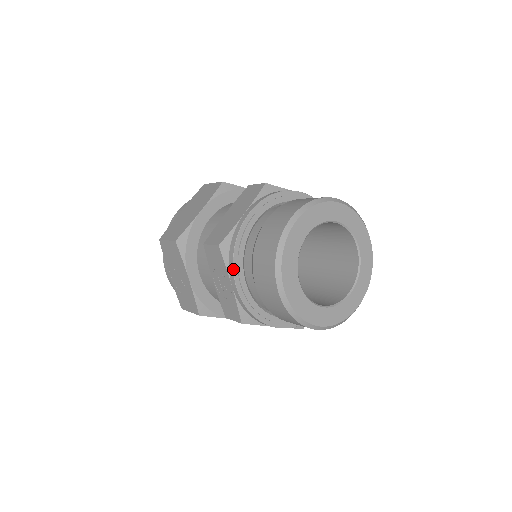
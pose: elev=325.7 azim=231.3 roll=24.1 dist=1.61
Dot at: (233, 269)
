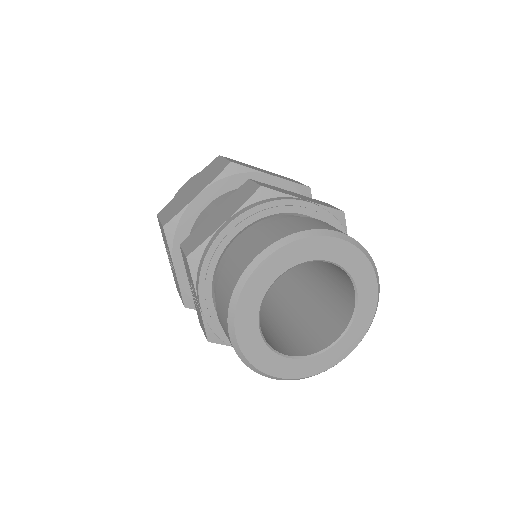
Dot at: (198, 287)
